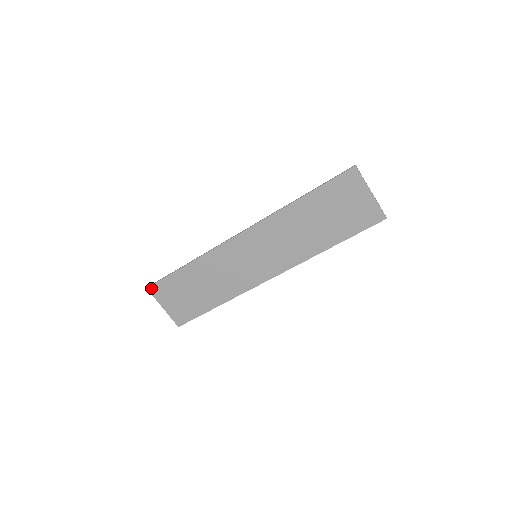
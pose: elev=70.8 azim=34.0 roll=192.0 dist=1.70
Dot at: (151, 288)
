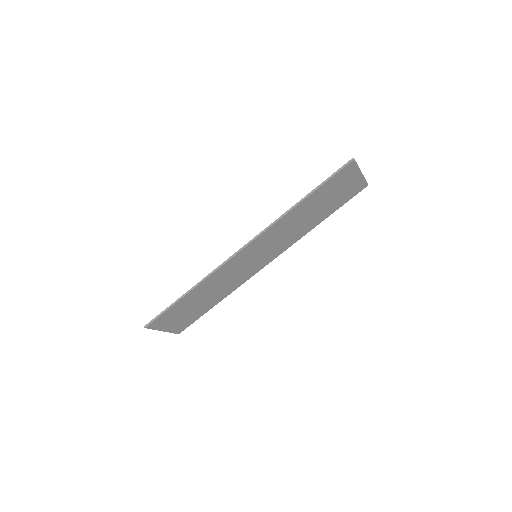
Dot at: (150, 326)
